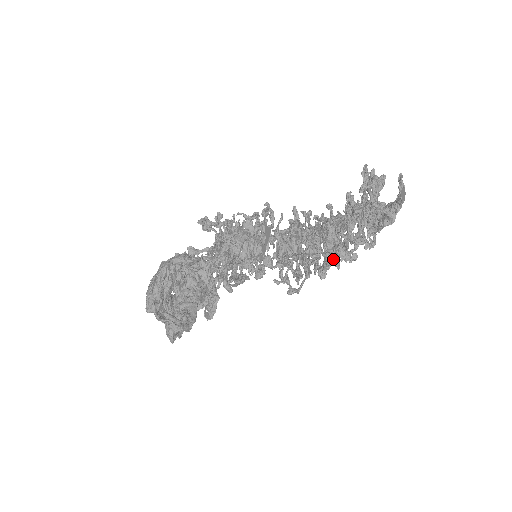
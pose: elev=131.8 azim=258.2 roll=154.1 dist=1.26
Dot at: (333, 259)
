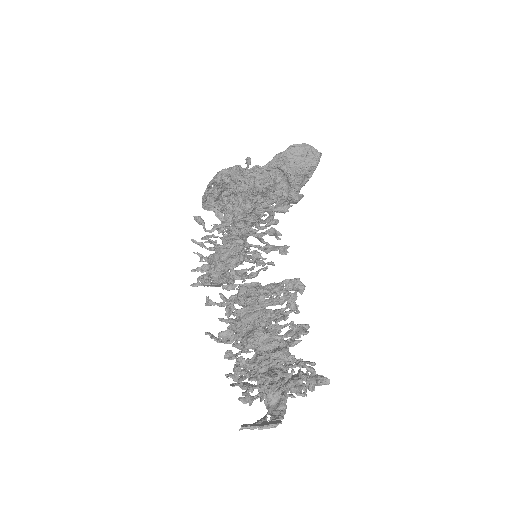
Dot at: occluded
